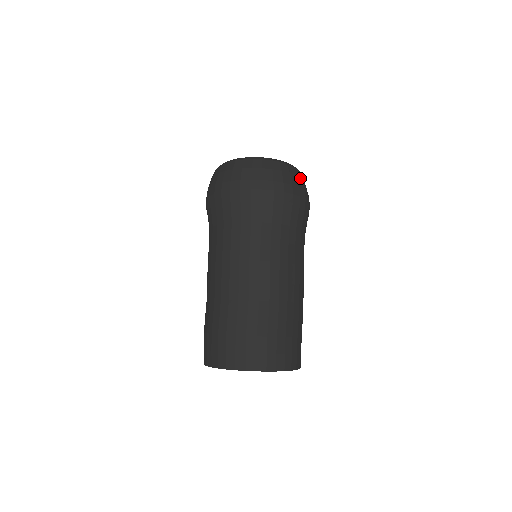
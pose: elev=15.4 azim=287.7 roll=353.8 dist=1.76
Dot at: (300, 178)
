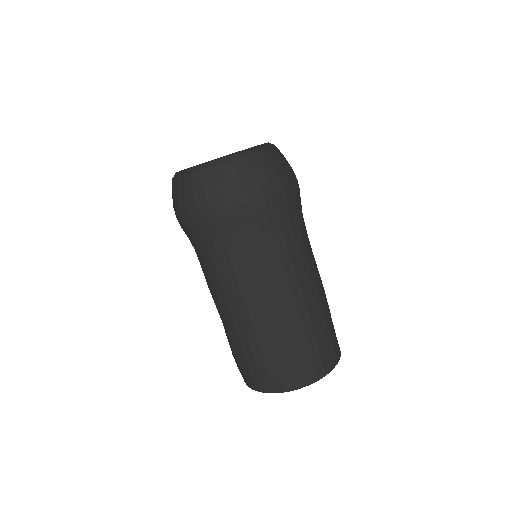
Dot at: (275, 161)
